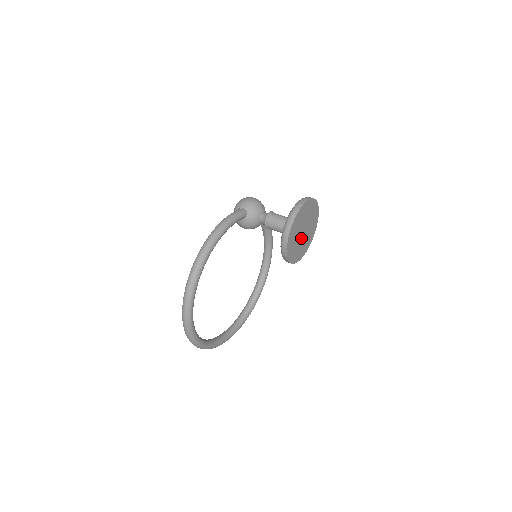
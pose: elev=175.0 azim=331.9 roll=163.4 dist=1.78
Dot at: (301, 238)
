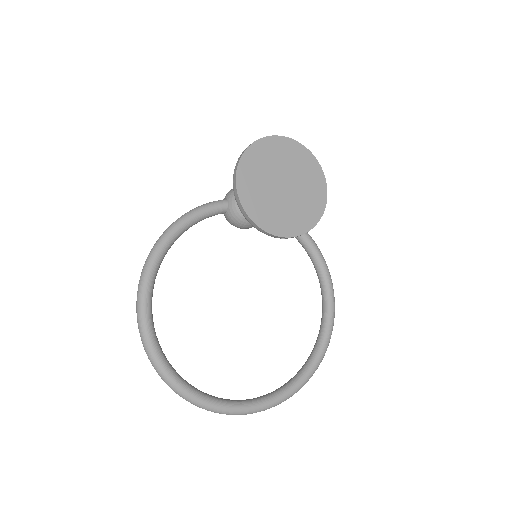
Dot at: (283, 197)
